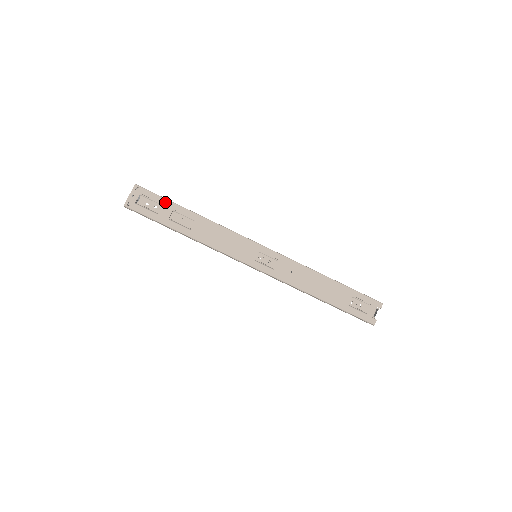
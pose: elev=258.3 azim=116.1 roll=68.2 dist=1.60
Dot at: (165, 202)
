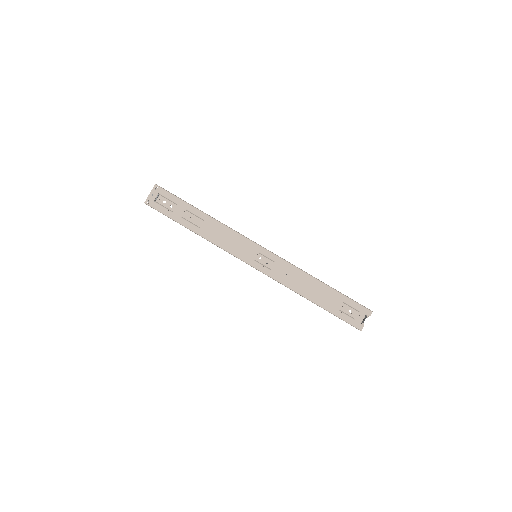
Dot at: (179, 202)
